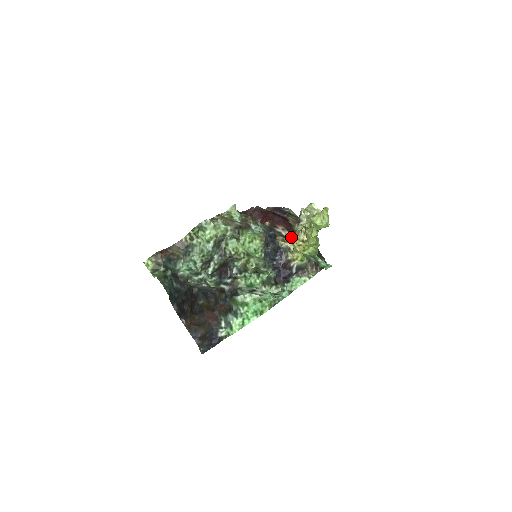
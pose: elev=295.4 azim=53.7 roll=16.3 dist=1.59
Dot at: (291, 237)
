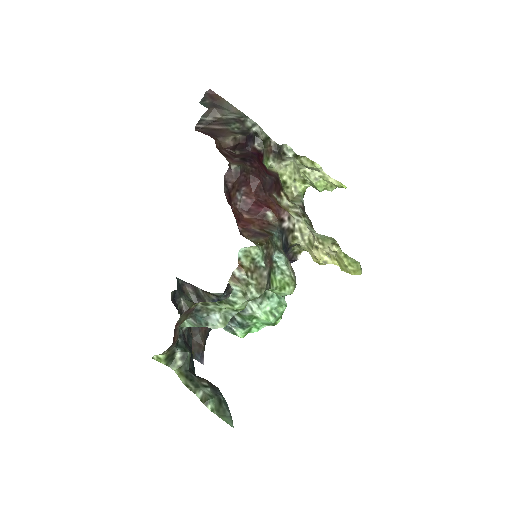
Dot at: (300, 230)
